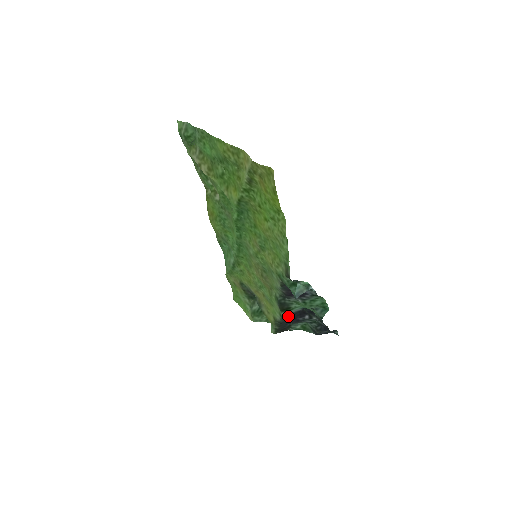
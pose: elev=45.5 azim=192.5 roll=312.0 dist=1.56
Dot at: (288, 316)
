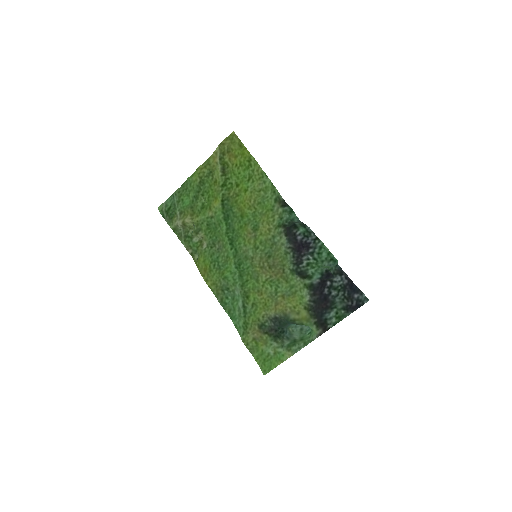
Dot at: (313, 289)
